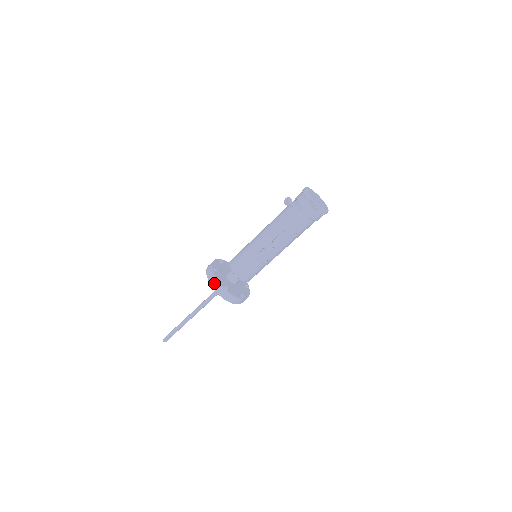
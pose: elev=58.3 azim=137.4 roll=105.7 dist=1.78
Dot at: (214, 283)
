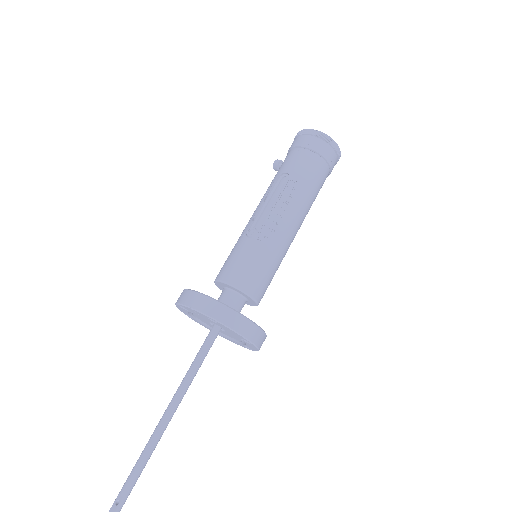
Dot at: occluded
